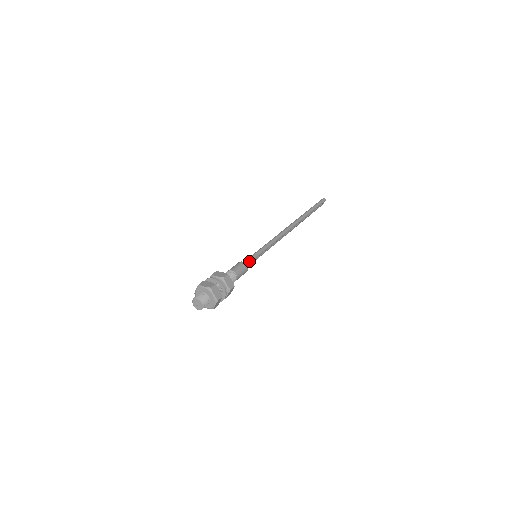
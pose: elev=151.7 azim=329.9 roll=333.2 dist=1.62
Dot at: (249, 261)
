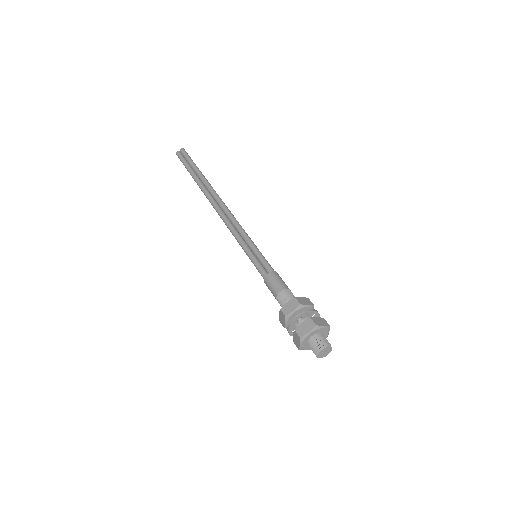
Dot at: (272, 268)
